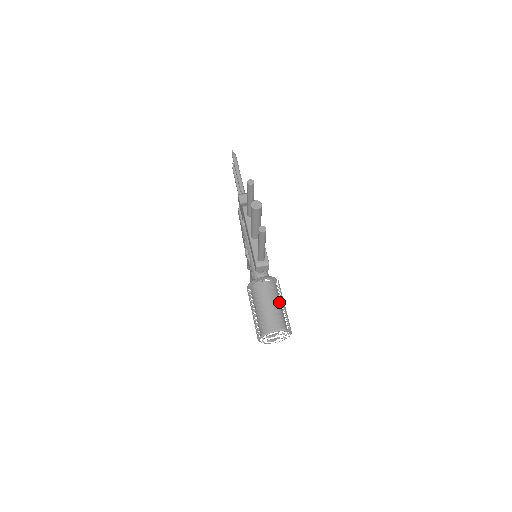
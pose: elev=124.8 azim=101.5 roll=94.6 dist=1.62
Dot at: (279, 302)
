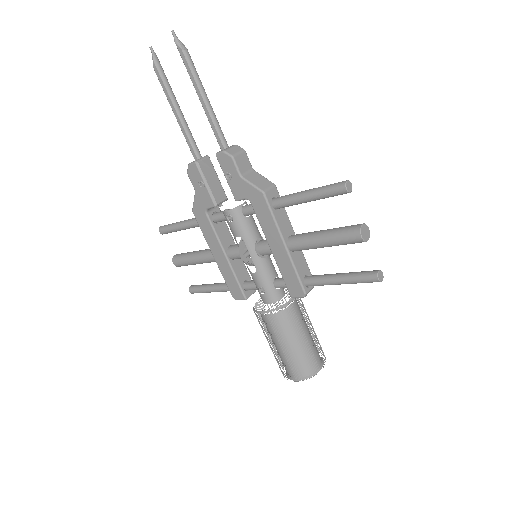
Dot at: (305, 322)
